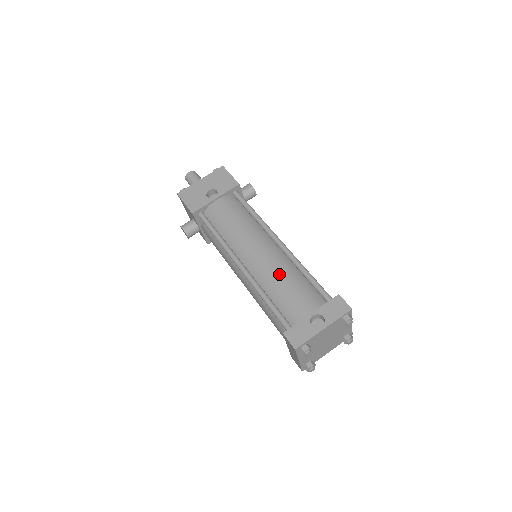
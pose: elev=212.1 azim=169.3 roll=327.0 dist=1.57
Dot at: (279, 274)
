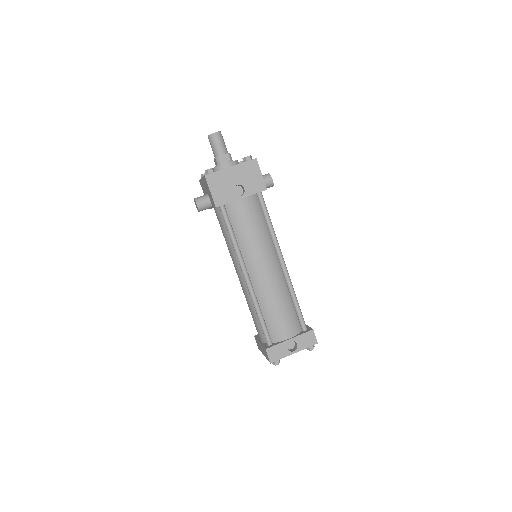
Dot at: (276, 298)
